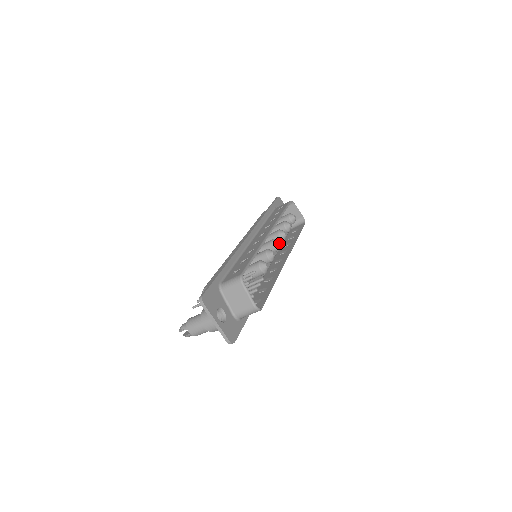
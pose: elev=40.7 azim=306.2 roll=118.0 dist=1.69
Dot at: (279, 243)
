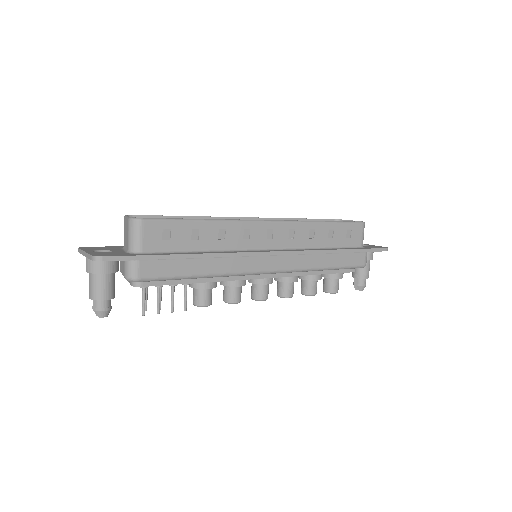
Dot at: occluded
